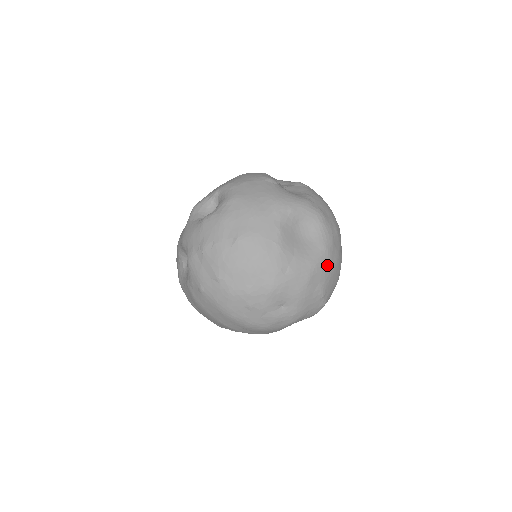
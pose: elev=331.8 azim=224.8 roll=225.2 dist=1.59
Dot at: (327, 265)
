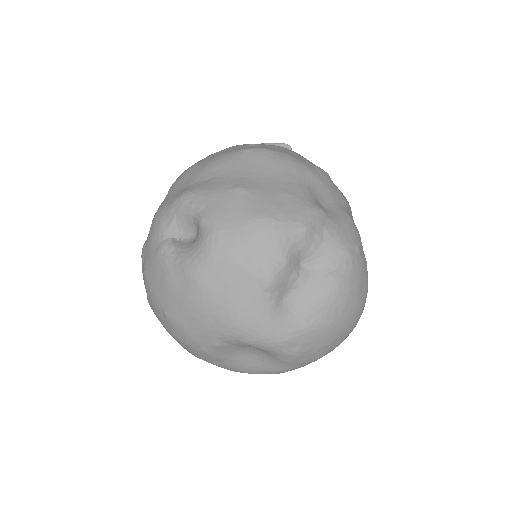
Dot at: occluded
